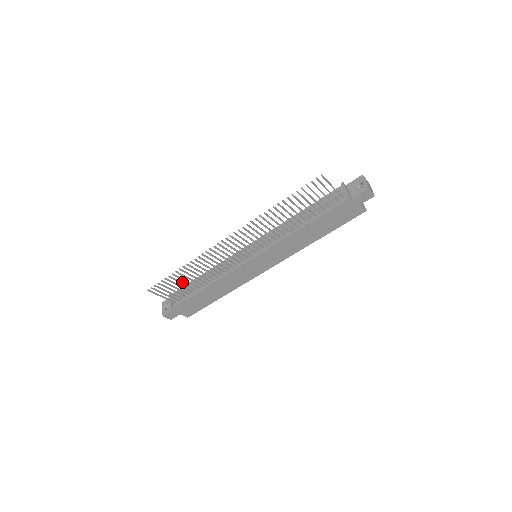
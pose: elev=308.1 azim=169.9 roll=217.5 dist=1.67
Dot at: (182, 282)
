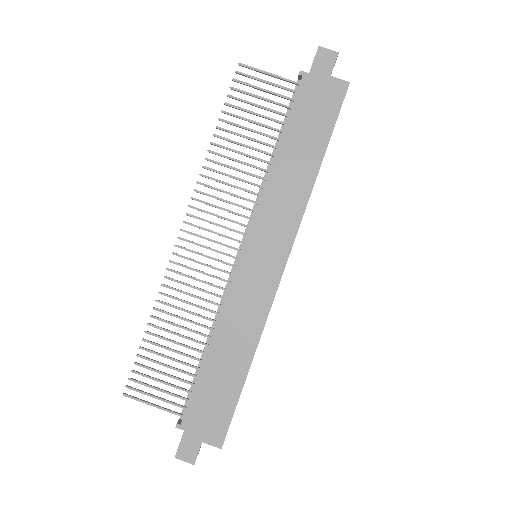
Dot at: occluded
